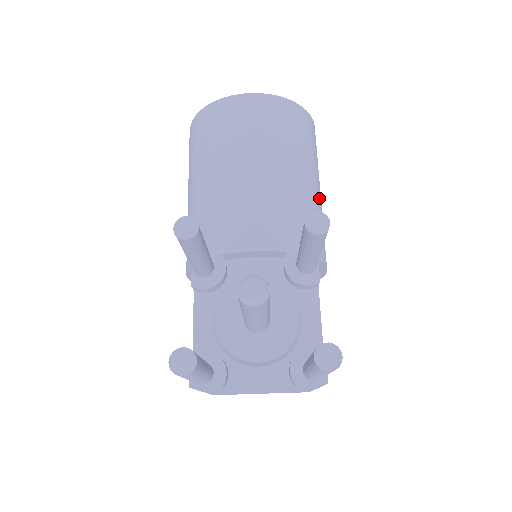
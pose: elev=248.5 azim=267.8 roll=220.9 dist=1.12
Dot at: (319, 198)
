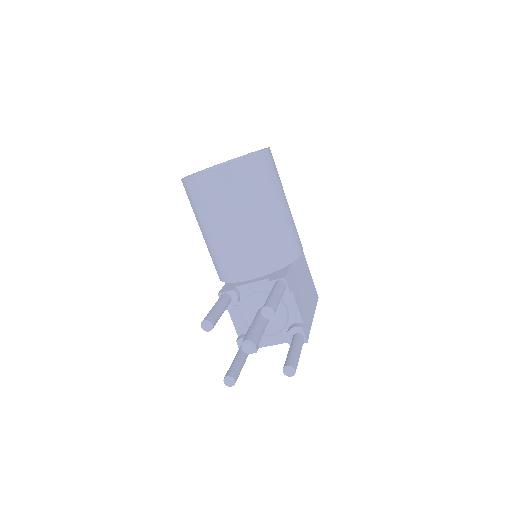
Dot at: (283, 214)
